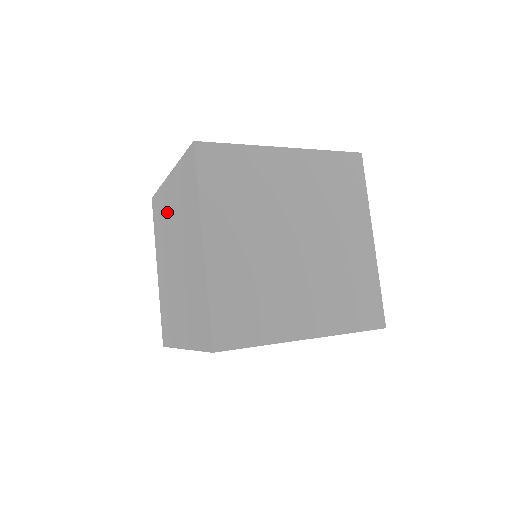
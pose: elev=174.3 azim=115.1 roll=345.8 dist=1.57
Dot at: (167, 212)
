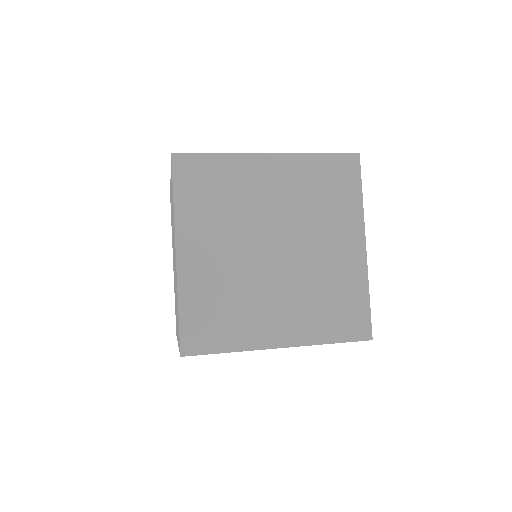
Dot at: occluded
